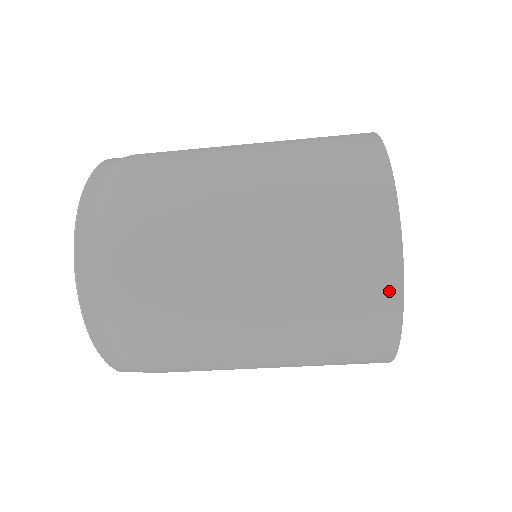
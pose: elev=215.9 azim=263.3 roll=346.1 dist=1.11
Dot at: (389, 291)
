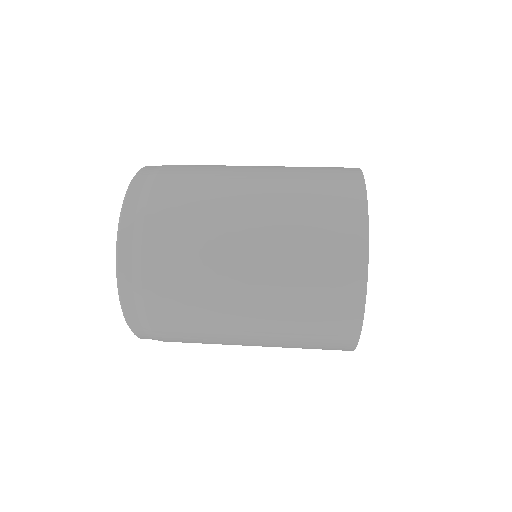
Dot at: occluded
